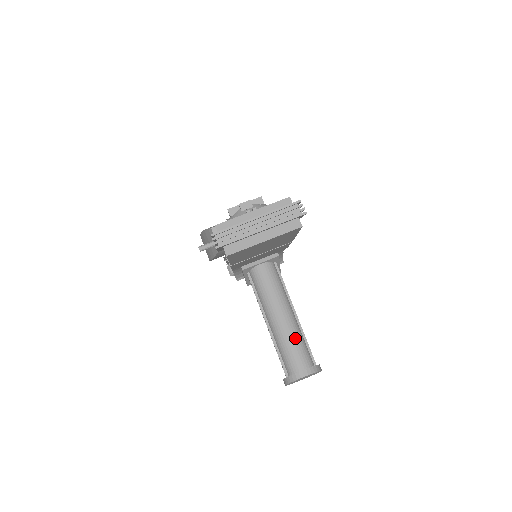
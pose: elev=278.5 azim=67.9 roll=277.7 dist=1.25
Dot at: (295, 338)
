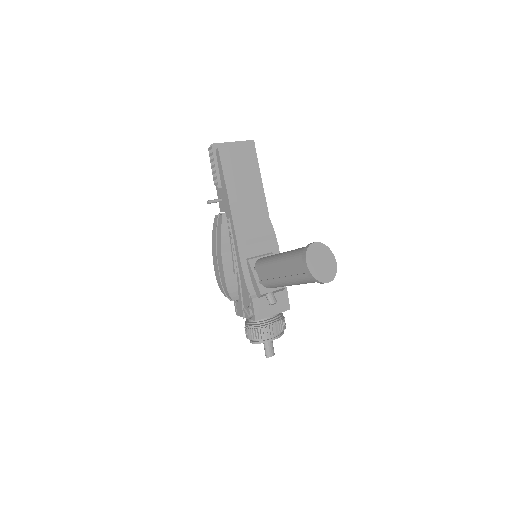
Dot at: occluded
